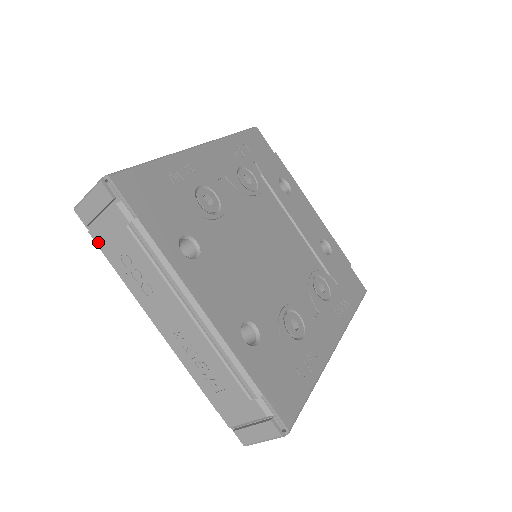
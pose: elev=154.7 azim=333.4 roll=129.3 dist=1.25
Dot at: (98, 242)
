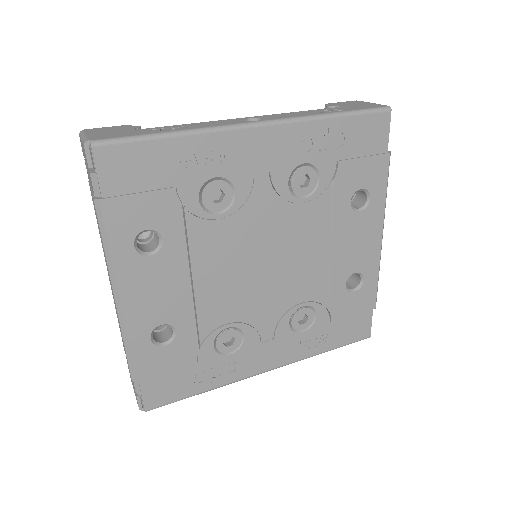
Dot at: occluded
